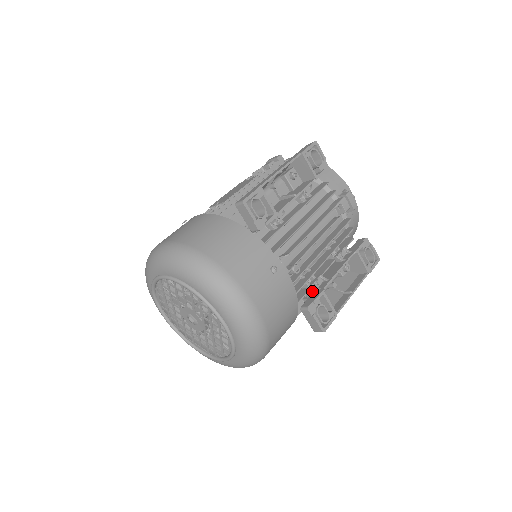
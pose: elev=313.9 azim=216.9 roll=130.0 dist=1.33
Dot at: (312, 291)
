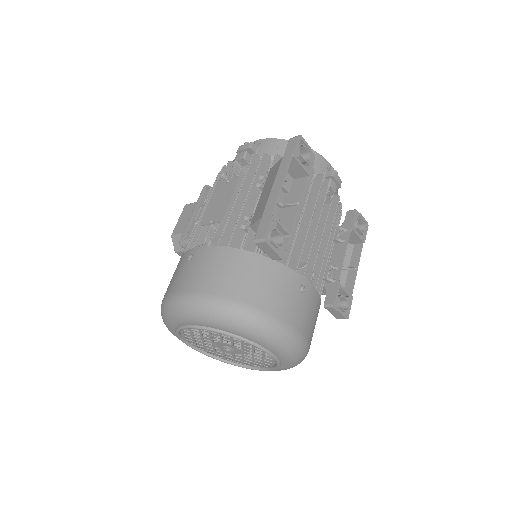
Dot at: (327, 283)
